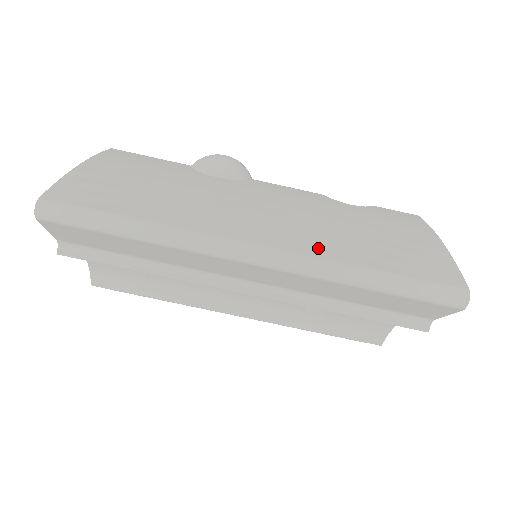
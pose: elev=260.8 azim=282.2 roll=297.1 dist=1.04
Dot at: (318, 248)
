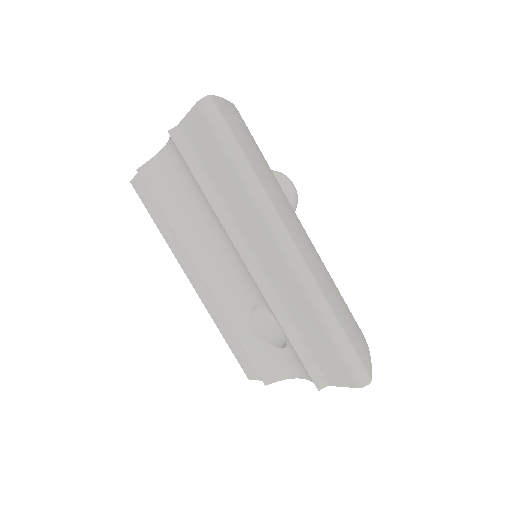
Dot at: (319, 279)
